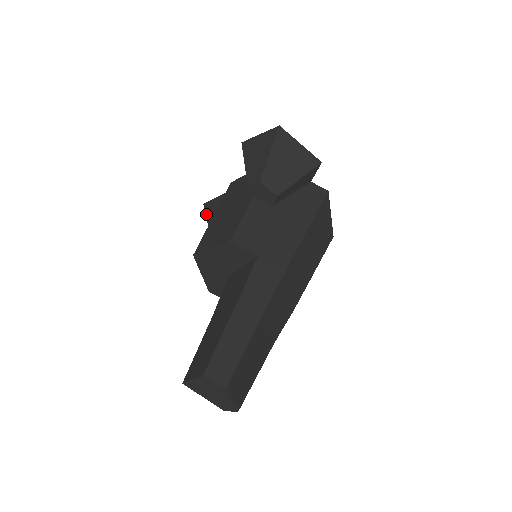
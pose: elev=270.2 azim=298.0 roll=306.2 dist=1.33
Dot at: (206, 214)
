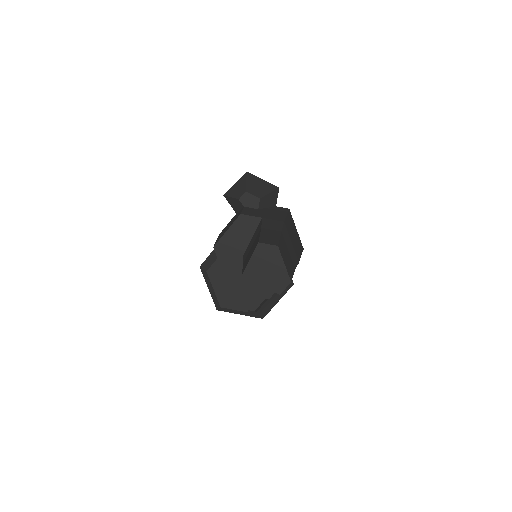
Dot at: (204, 269)
